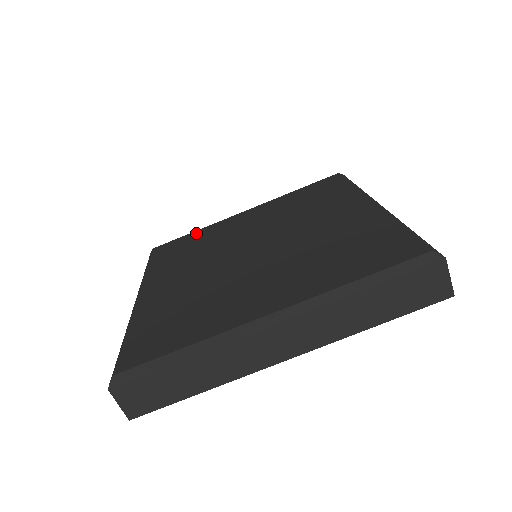
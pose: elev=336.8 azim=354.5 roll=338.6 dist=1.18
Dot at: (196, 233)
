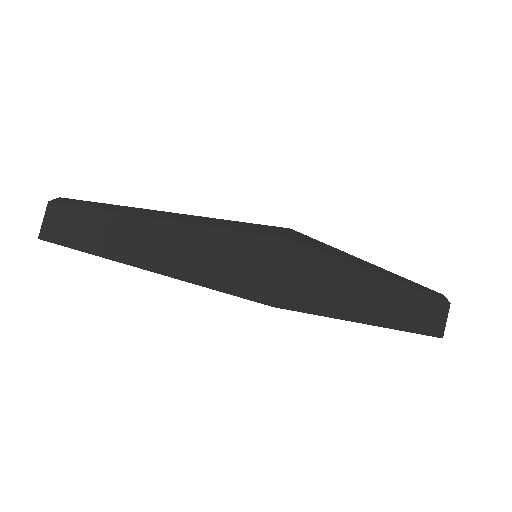
Dot at: occluded
